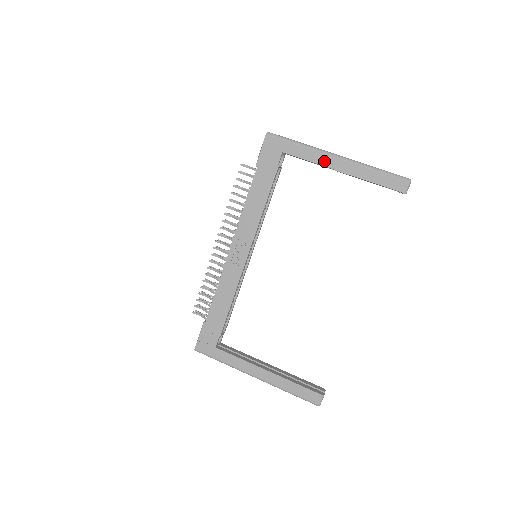
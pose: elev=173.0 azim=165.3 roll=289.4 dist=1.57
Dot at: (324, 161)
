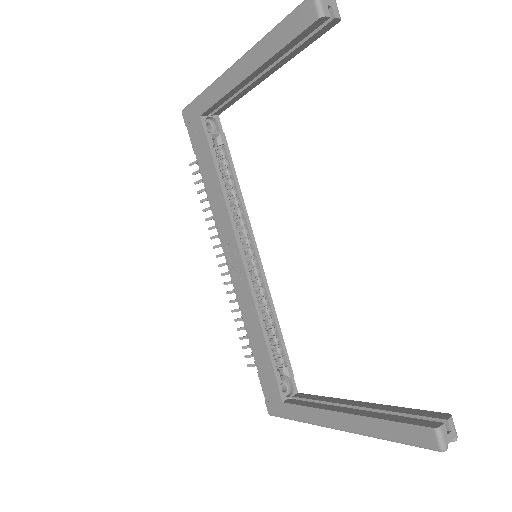
Dot at: (229, 83)
